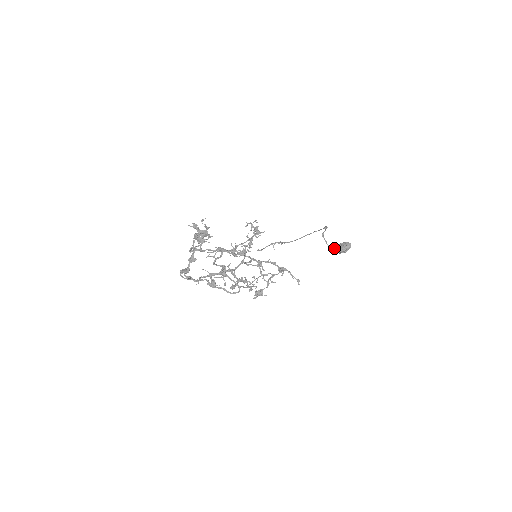
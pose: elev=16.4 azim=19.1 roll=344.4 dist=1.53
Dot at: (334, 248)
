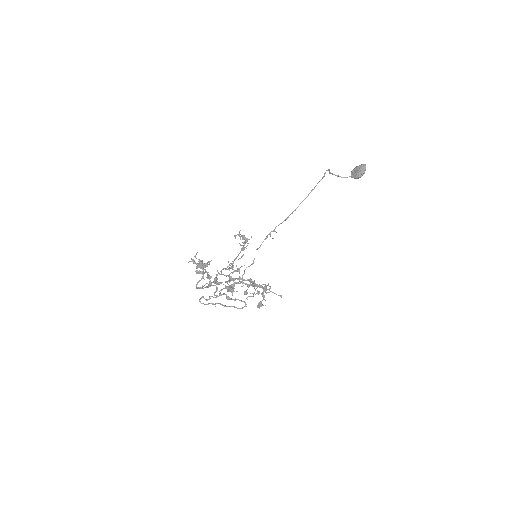
Dot at: (351, 174)
